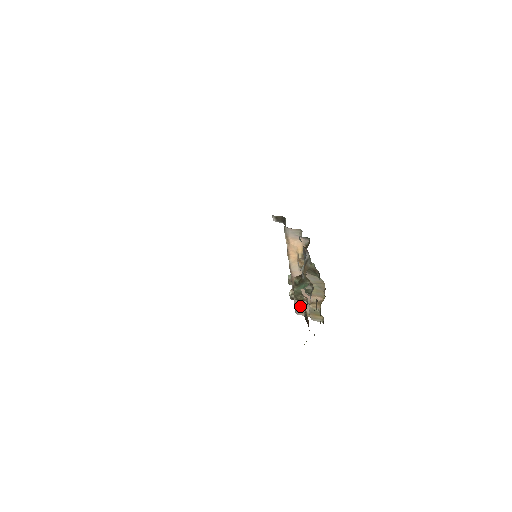
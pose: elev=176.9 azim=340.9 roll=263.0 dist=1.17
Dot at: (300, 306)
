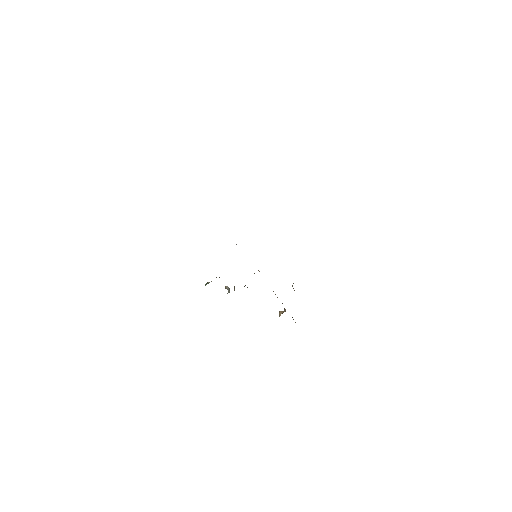
Dot at: occluded
